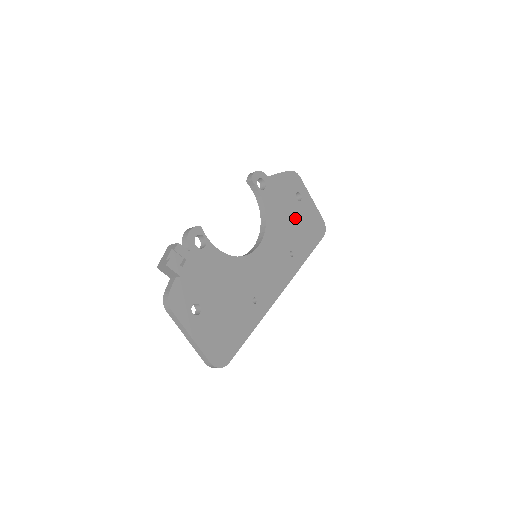
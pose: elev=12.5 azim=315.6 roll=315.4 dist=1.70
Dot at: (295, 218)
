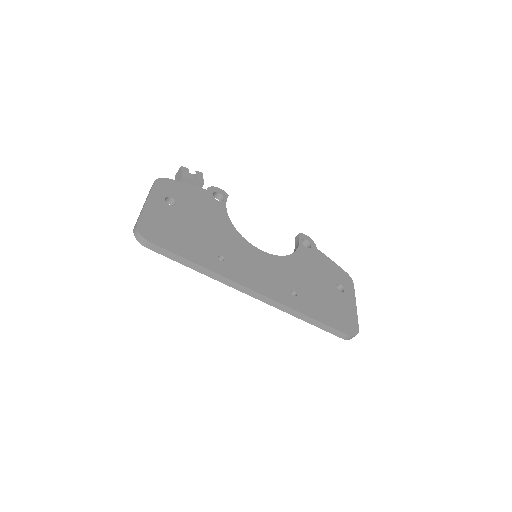
Dot at: (323, 289)
